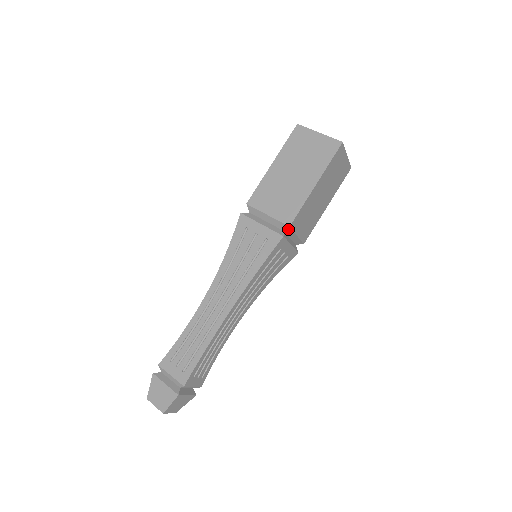
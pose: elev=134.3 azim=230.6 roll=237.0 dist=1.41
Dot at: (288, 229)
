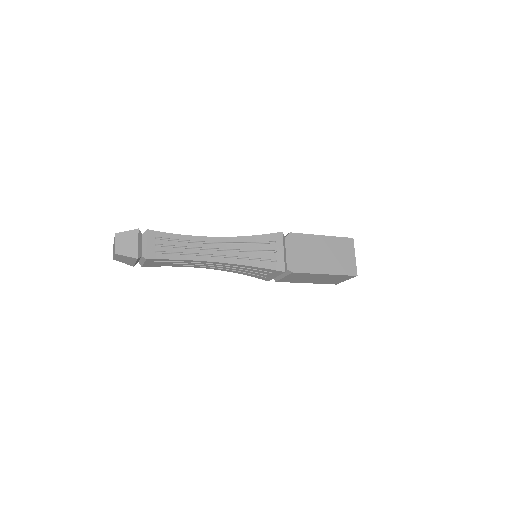
Dot at: (290, 271)
